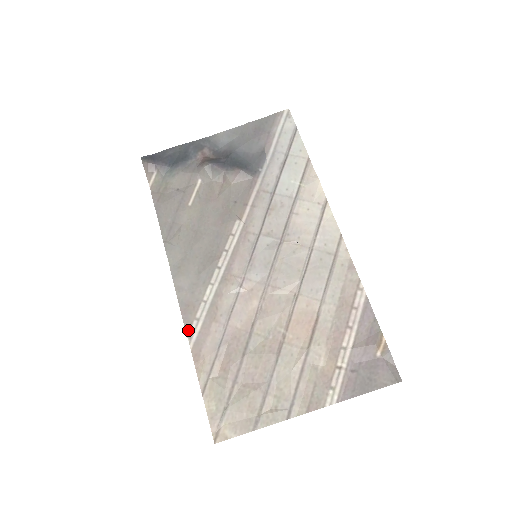
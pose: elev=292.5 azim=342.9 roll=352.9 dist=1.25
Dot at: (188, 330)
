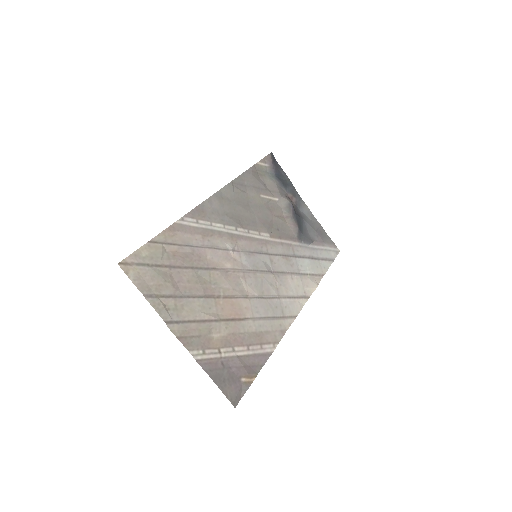
Dot at: (187, 216)
